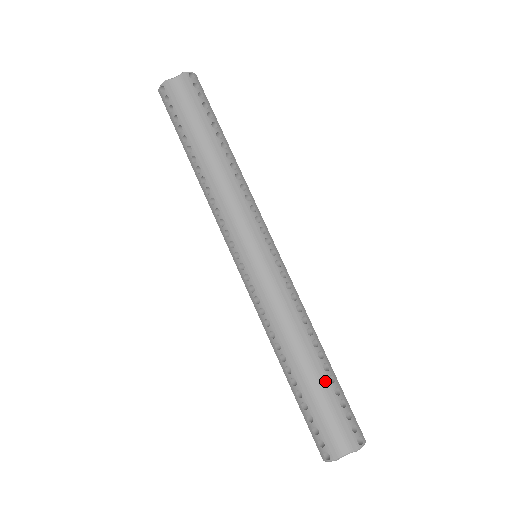
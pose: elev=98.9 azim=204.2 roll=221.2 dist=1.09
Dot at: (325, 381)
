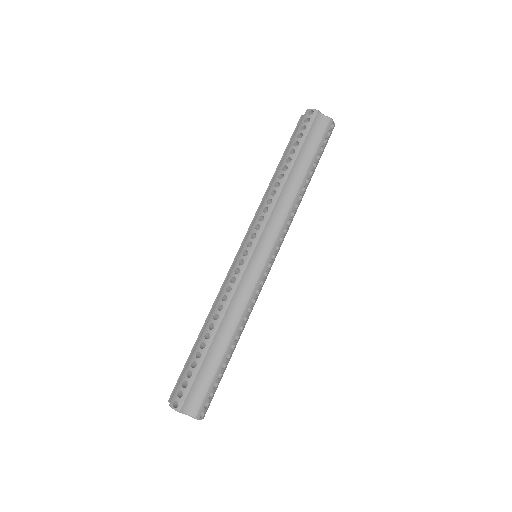
Dot at: (221, 363)
